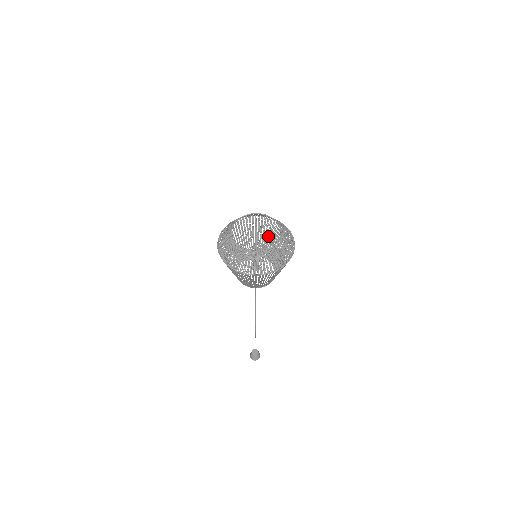
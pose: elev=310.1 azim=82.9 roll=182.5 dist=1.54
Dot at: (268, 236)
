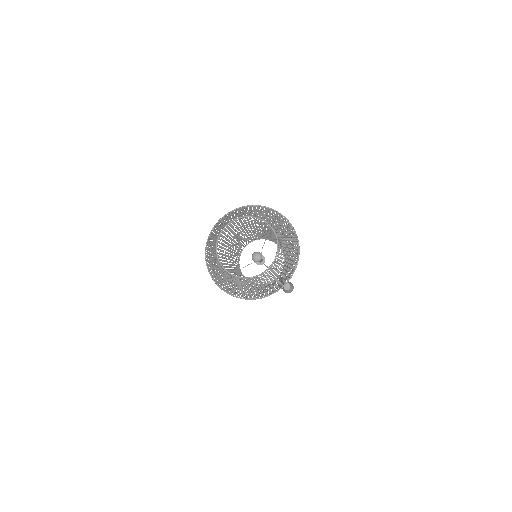
Dot at: occluded
